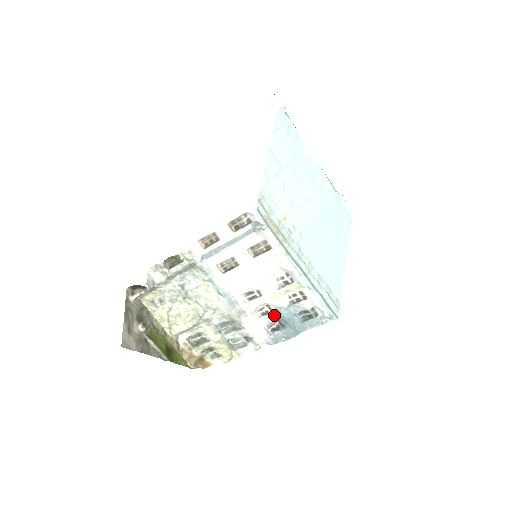
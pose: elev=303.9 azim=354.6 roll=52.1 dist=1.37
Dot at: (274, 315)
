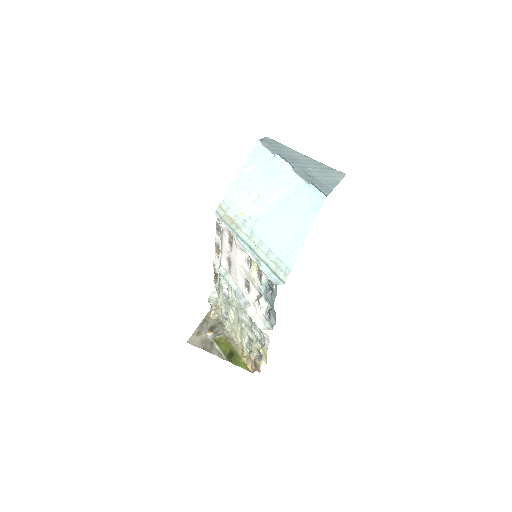
Dot at: (265, 300)
